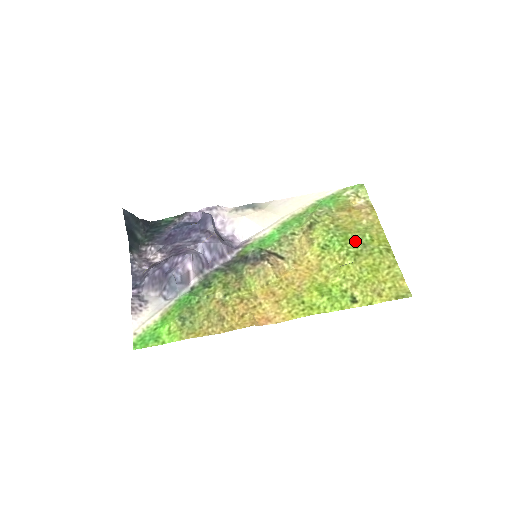
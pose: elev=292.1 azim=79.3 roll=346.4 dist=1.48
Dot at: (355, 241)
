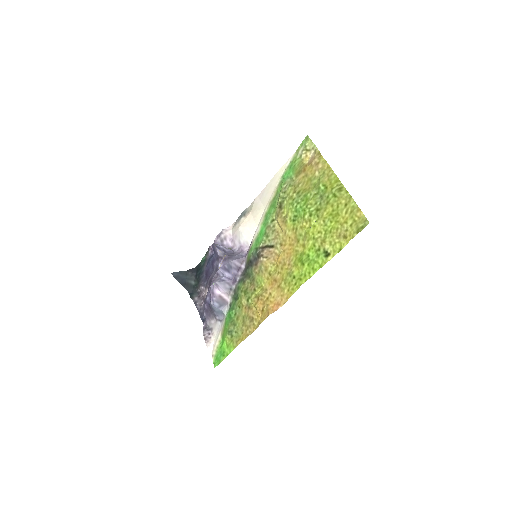
Dot at: (313, 199)
